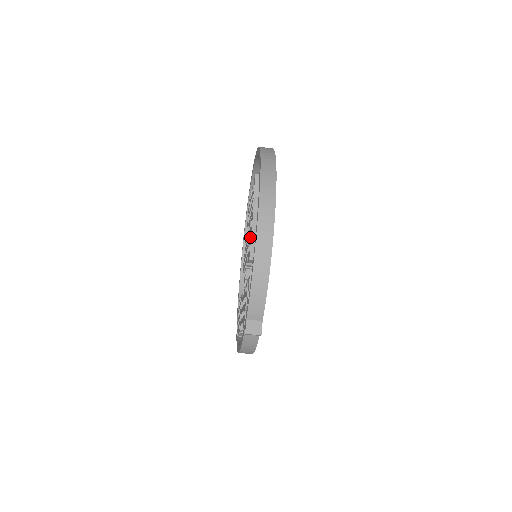
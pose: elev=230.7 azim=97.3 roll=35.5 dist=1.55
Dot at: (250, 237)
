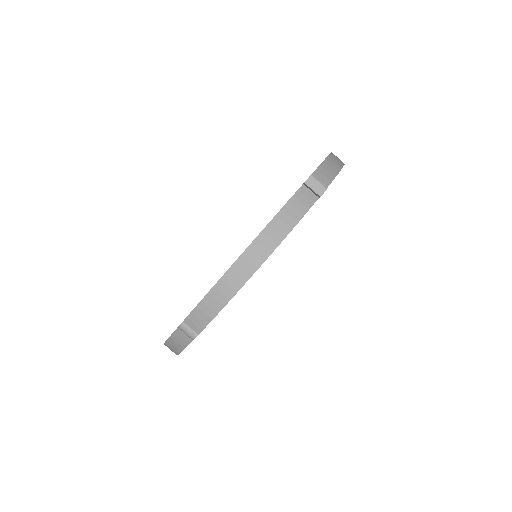
Dot at: occluded
